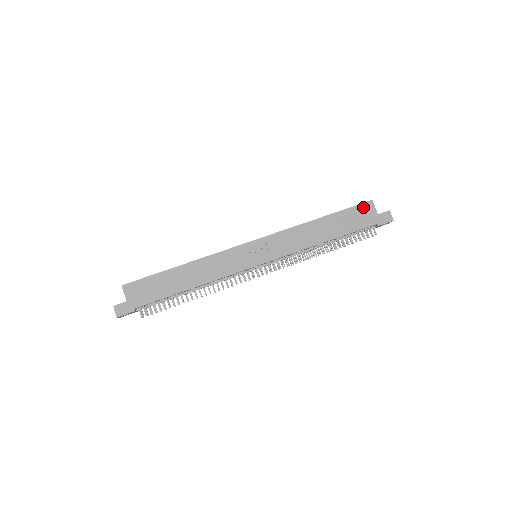
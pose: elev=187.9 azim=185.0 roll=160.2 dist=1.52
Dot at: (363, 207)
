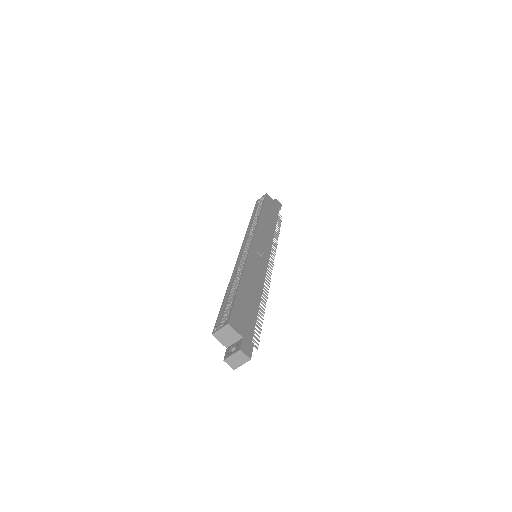
Dot at: (268, 199)
